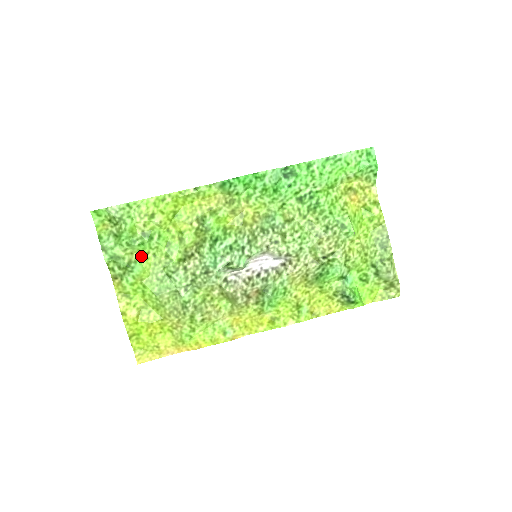
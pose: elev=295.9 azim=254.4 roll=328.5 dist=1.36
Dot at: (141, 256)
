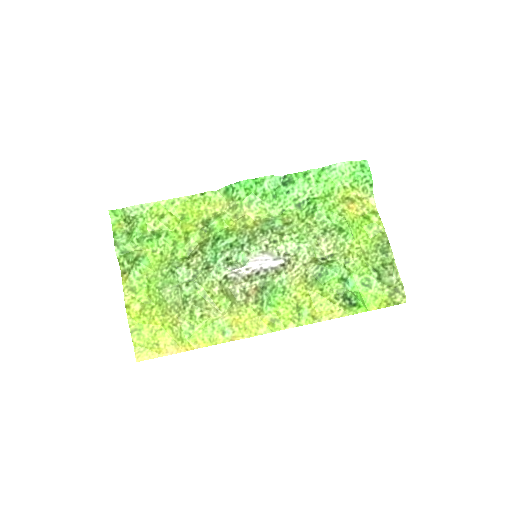
Dot at: (149, 253)
